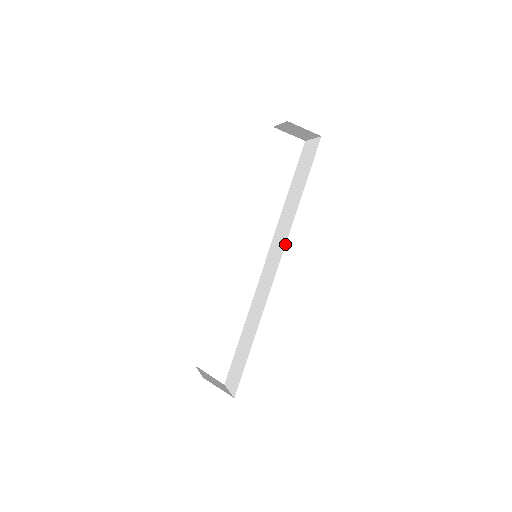
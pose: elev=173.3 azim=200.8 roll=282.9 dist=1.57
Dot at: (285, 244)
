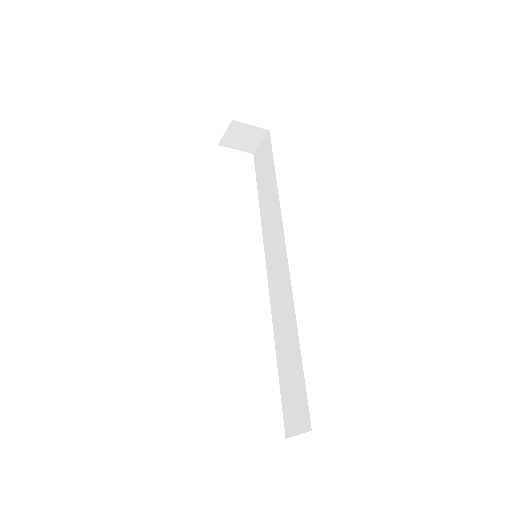
Dot at: (283, 229)
